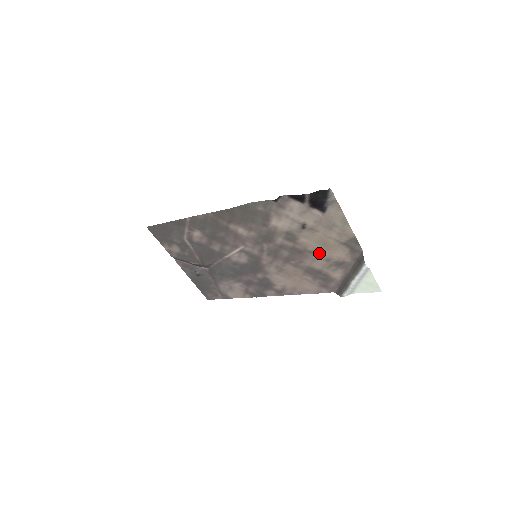
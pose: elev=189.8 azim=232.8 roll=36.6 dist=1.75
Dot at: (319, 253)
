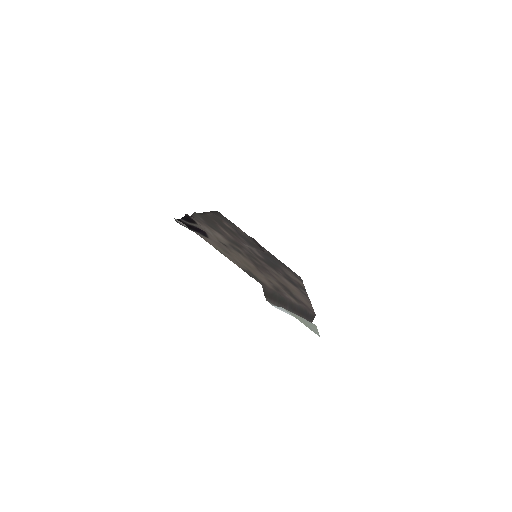
Dot at: (260, 272)
